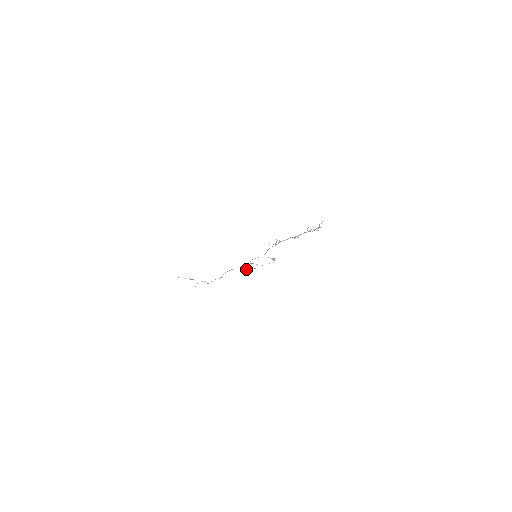
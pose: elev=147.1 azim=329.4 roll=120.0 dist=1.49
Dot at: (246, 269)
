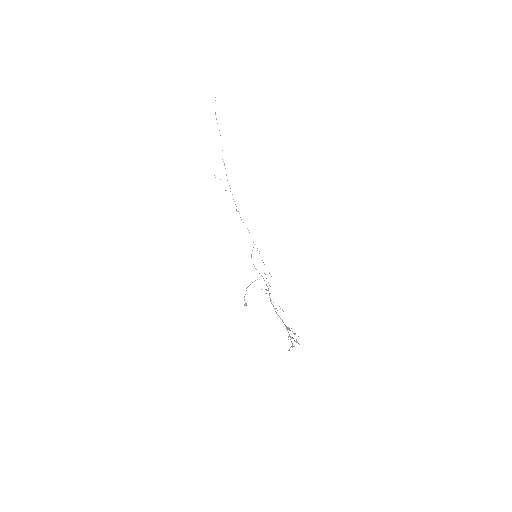
Dot at: occluded
